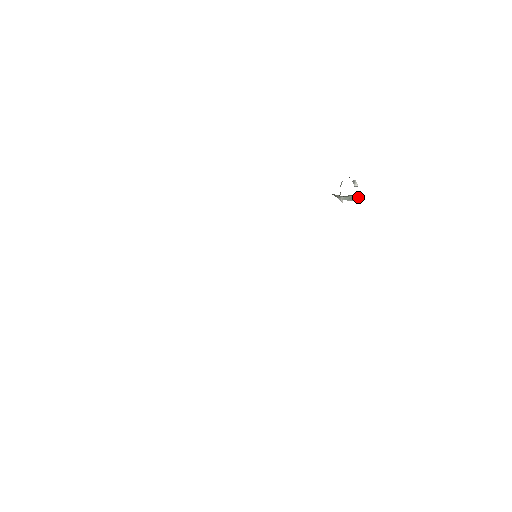
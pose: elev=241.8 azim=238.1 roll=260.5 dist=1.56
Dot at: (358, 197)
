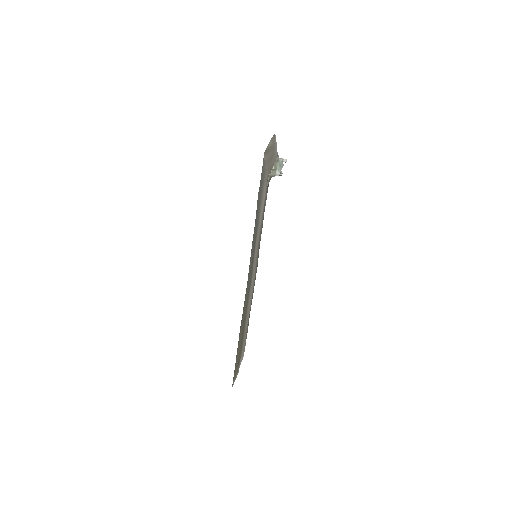
Dot at: (281, 159)
